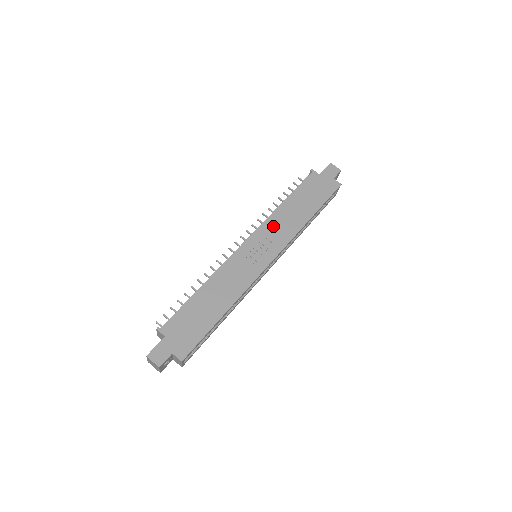
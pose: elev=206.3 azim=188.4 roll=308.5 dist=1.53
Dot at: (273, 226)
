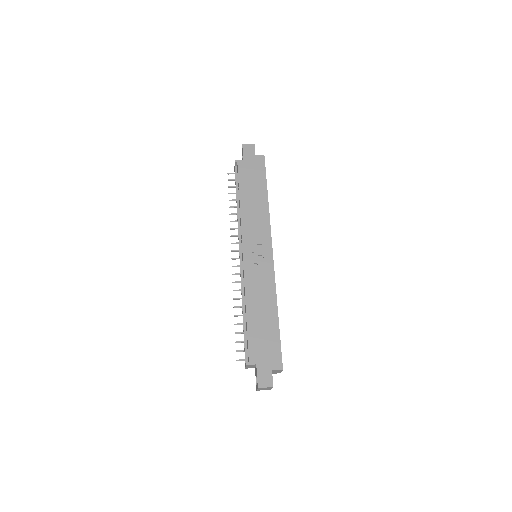
Dot at: (249, 225)
